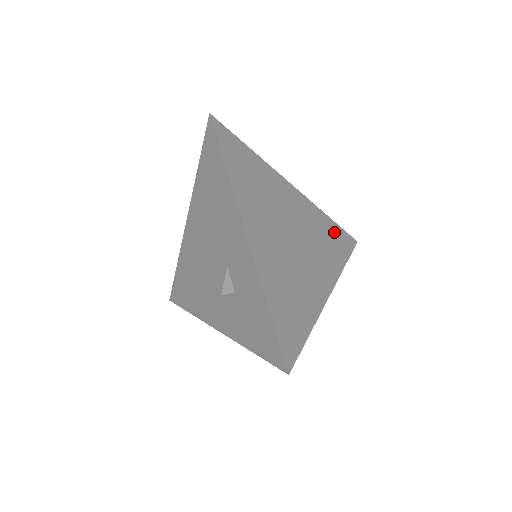
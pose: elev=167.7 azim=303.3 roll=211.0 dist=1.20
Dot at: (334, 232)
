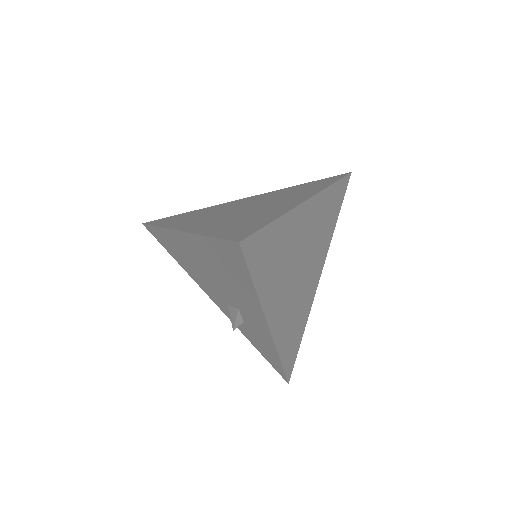
Dot at: (334, 197)
